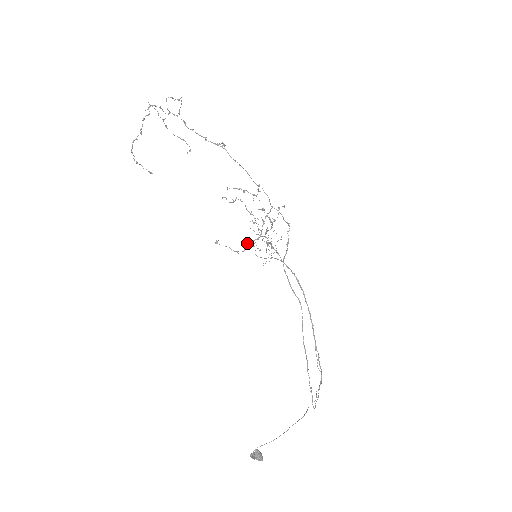
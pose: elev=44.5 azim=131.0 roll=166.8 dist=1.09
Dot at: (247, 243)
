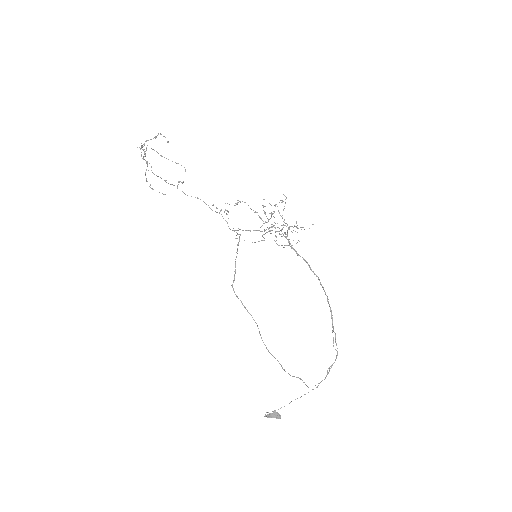
Dot at: occluded
